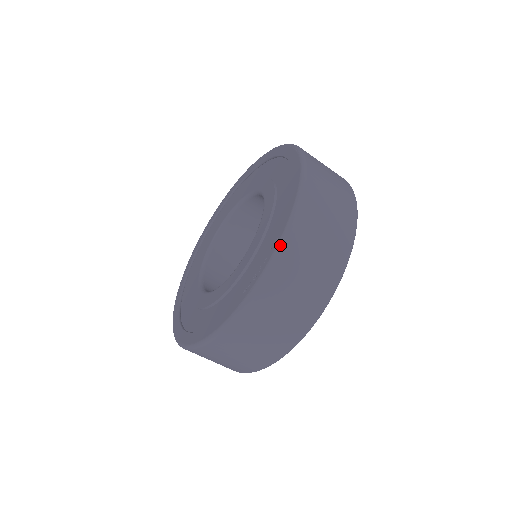
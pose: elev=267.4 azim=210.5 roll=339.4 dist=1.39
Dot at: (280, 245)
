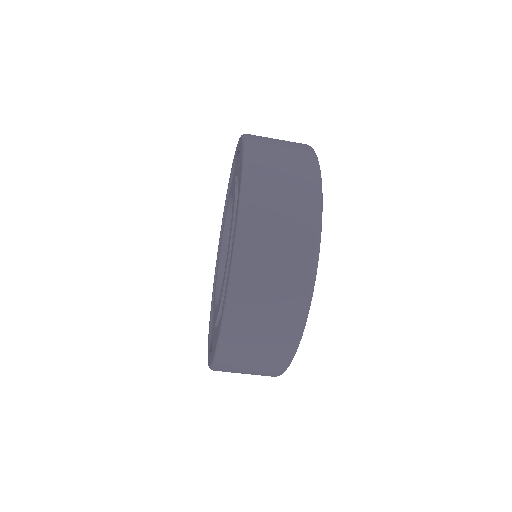
Dot at: (230, 280)
